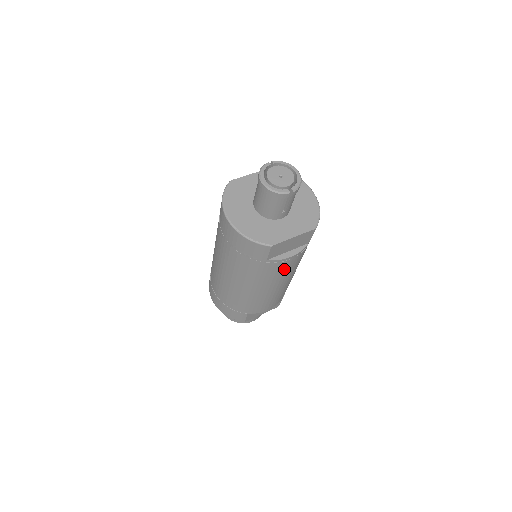
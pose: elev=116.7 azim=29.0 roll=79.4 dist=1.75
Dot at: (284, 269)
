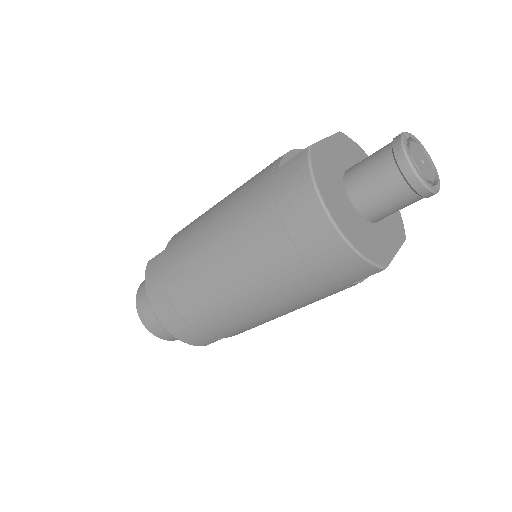
Dot at: occluded
